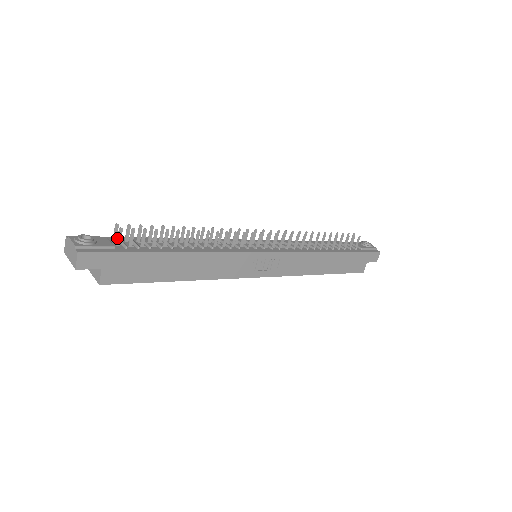
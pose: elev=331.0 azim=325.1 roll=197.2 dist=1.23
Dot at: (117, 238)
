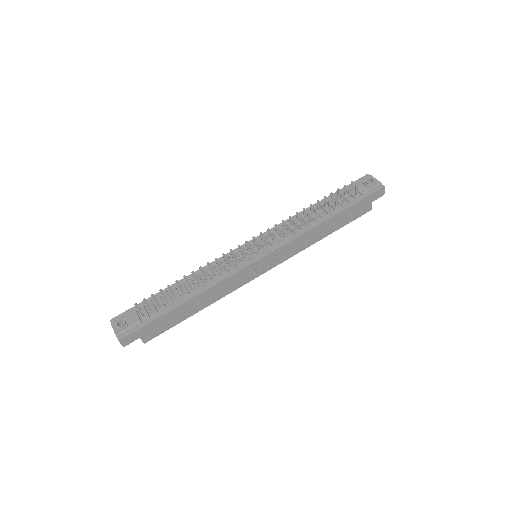
Dot at: (140, 314)
